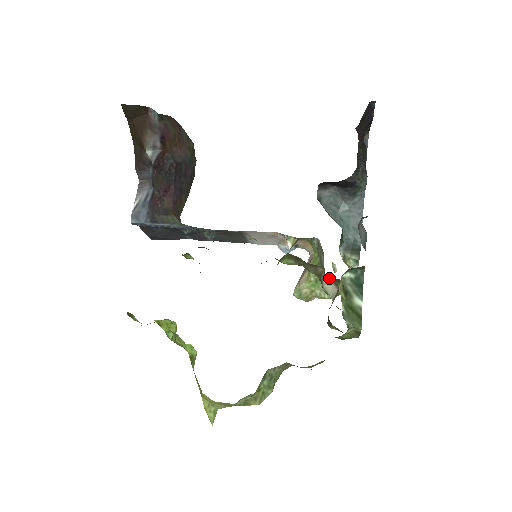
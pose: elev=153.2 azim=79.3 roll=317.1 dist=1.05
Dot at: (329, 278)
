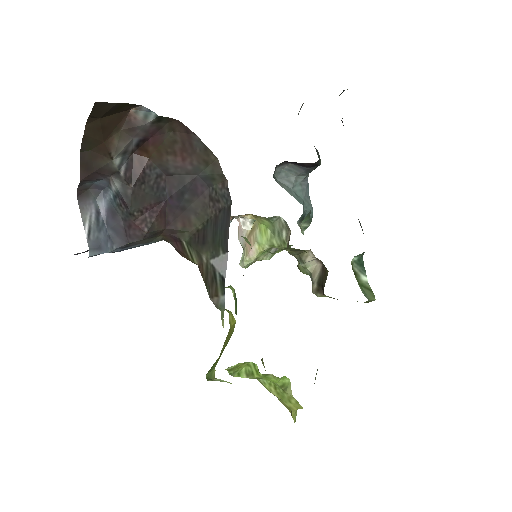
Dot at: occluded
